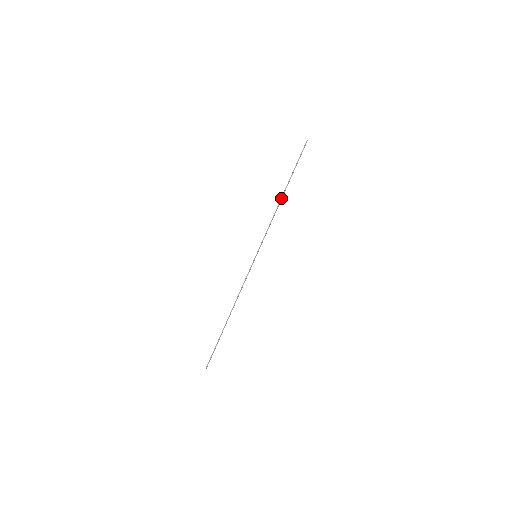
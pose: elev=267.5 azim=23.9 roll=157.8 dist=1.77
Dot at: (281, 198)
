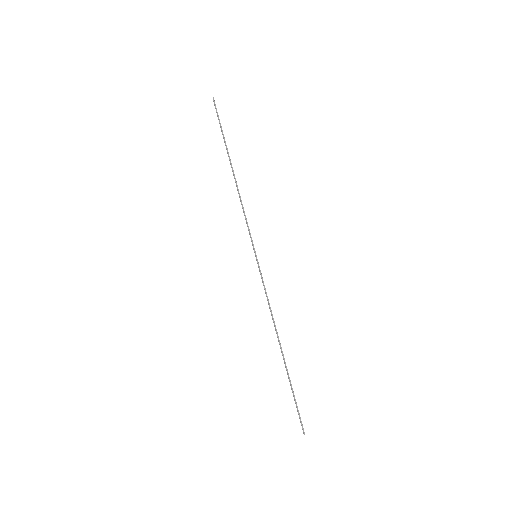
Dot at: (233, 175)
